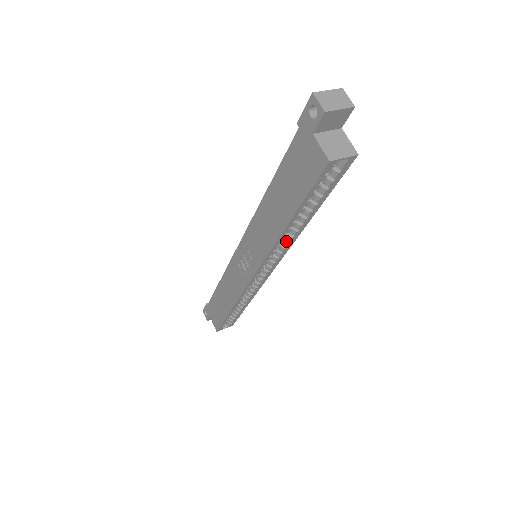
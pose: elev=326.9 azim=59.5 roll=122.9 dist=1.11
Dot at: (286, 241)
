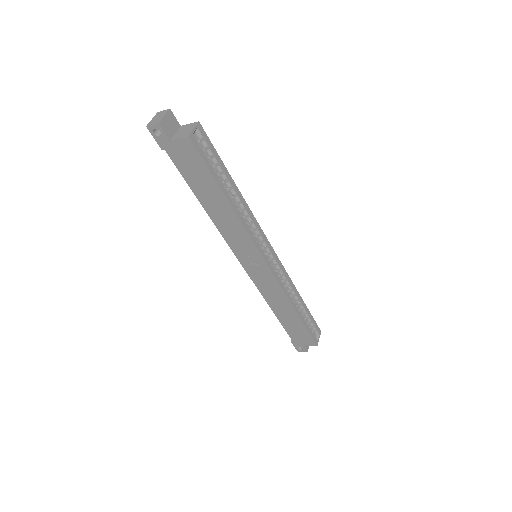
Dot at: (248, 218)
